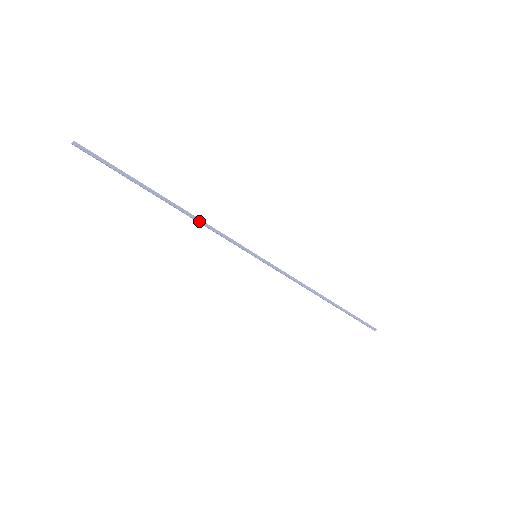
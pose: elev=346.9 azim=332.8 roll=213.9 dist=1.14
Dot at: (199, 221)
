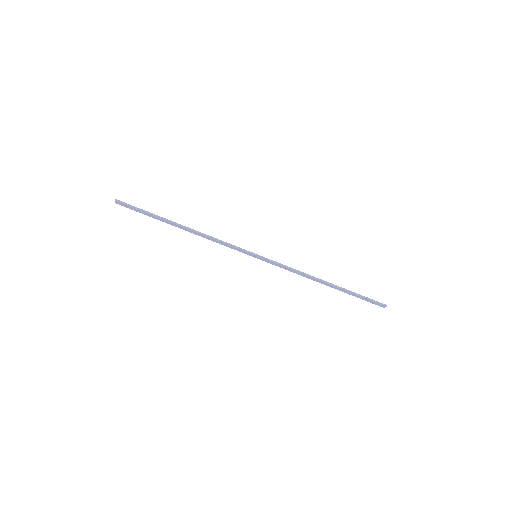
Dot at: (205, 235)
